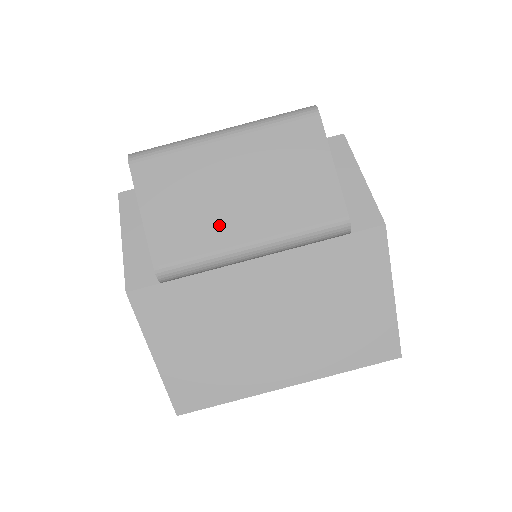
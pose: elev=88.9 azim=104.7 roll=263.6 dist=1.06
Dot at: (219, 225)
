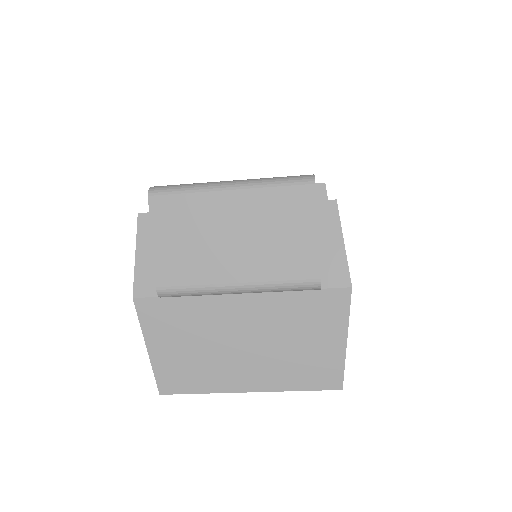
Dot at: (213, 264)
